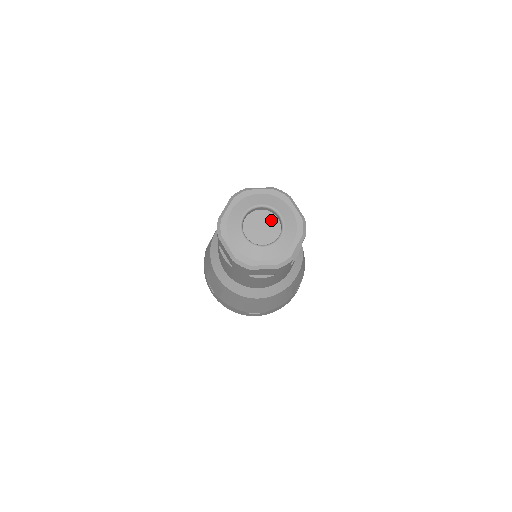
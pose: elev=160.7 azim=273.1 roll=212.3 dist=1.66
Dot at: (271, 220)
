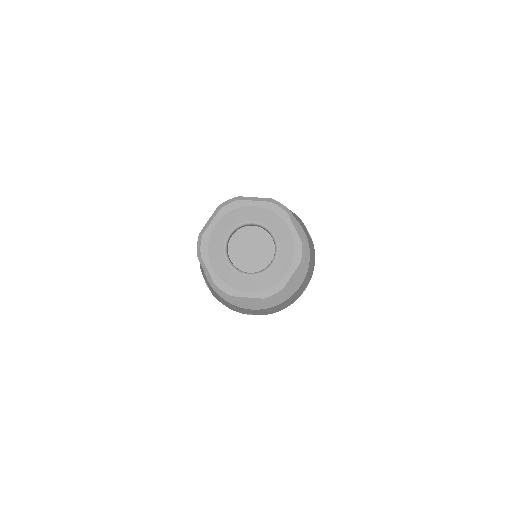
Dot at: occluded
